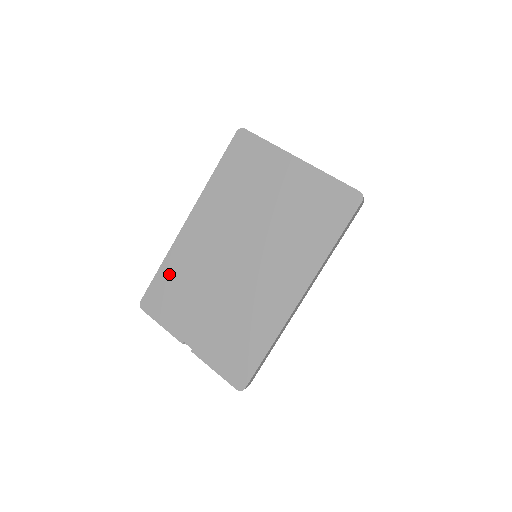
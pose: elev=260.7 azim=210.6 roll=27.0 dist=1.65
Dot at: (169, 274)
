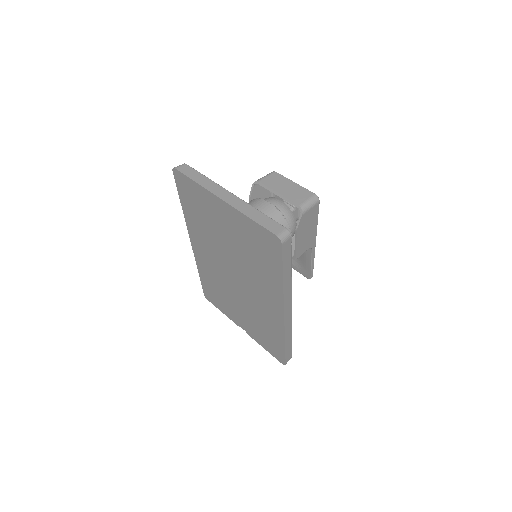
Dot at: (206, 280)
